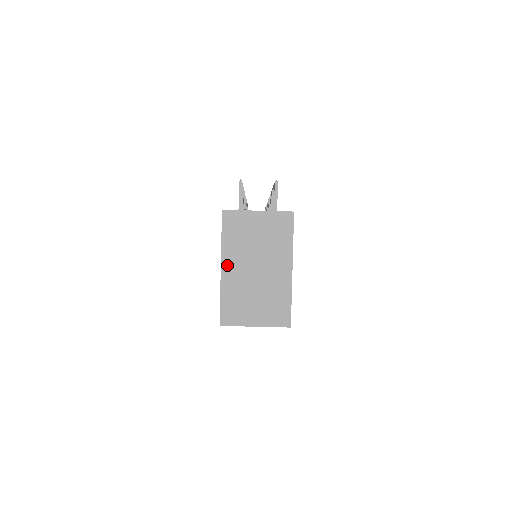
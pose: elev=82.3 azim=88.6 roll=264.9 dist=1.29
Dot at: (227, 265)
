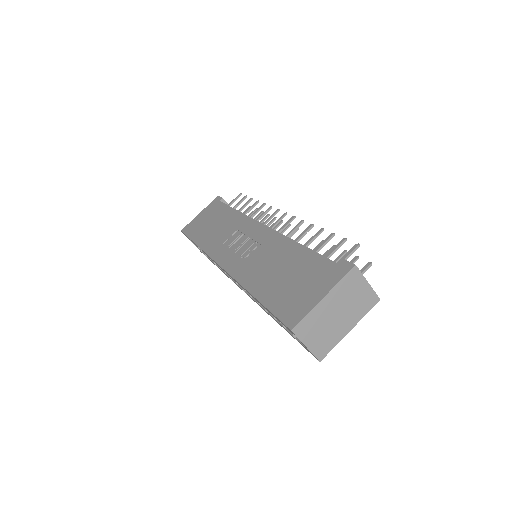
Dot at: (328, 298)
